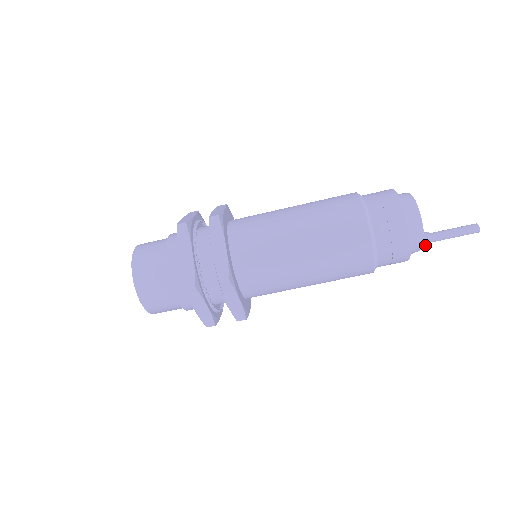
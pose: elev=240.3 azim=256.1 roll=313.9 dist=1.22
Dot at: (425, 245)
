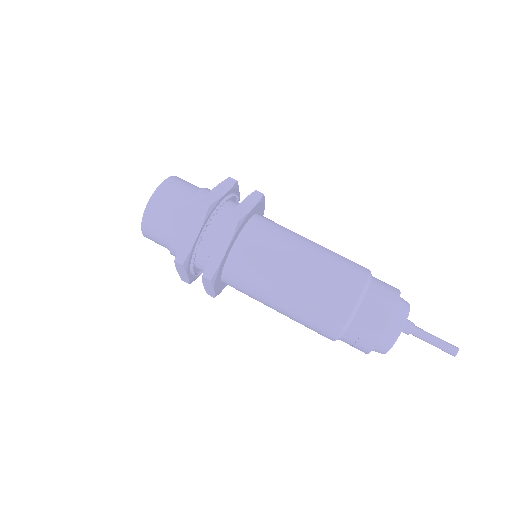
Dot at: (408, 324)
